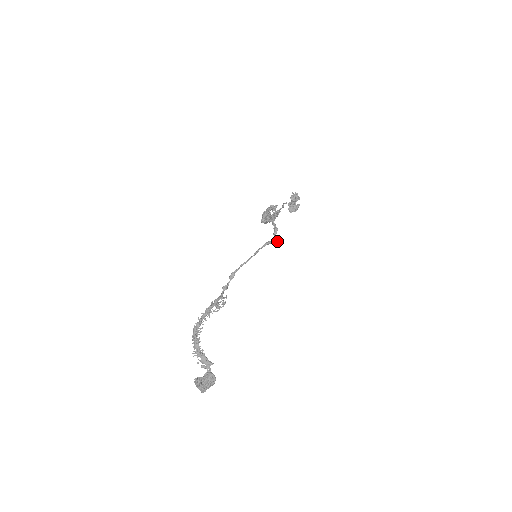
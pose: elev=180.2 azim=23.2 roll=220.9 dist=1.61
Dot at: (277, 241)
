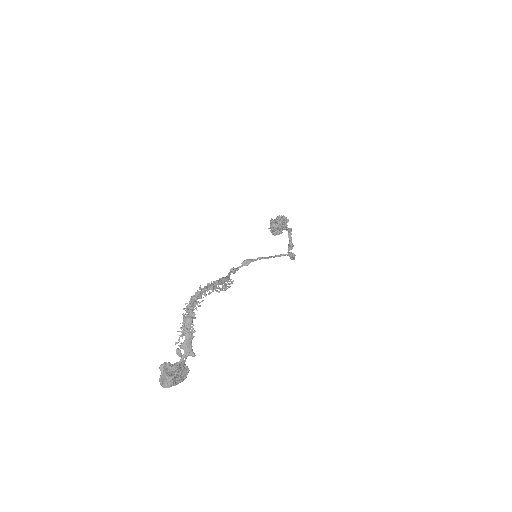
Dot at: occluded
